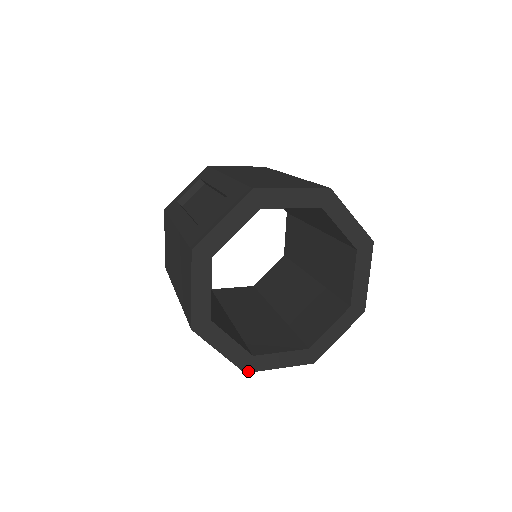
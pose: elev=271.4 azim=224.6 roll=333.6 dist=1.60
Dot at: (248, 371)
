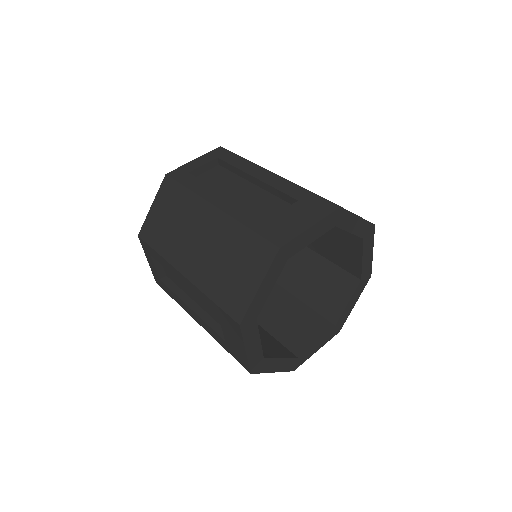
Dot at: (340, 329)
